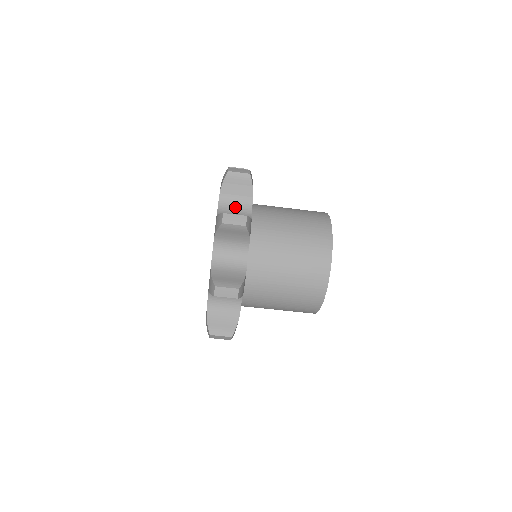
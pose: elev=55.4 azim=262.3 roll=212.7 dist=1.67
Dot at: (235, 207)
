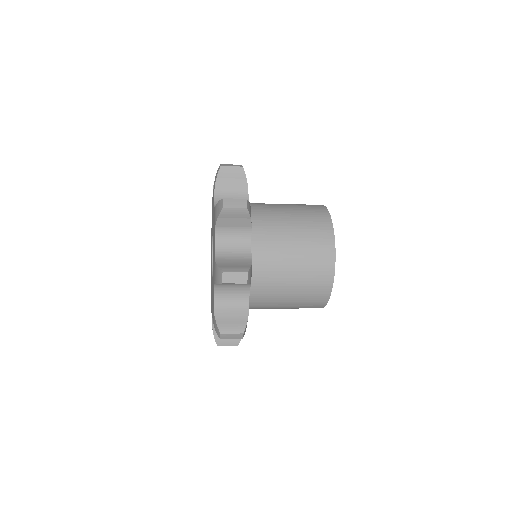
Dot at: occluded
